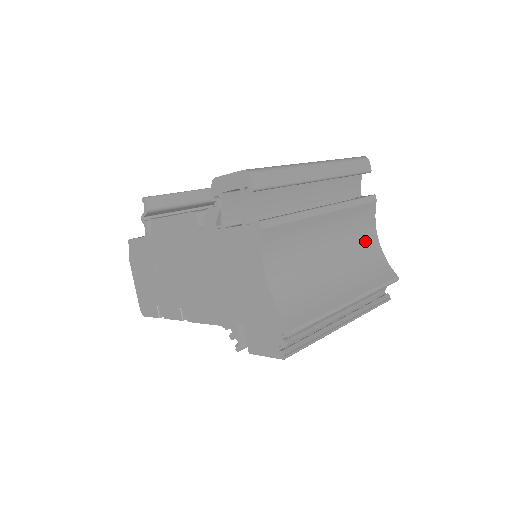
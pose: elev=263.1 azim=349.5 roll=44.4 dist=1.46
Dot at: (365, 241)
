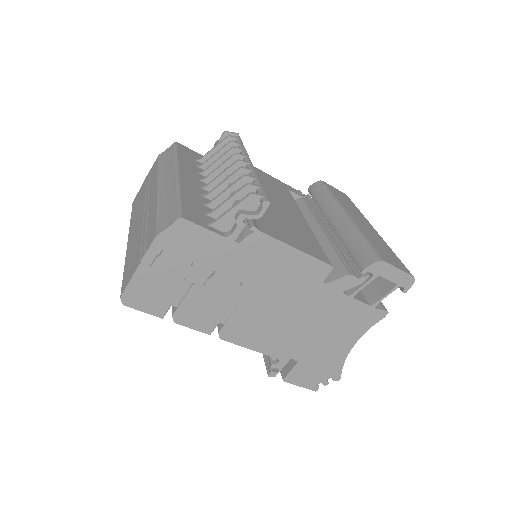
Dot at: occluded
